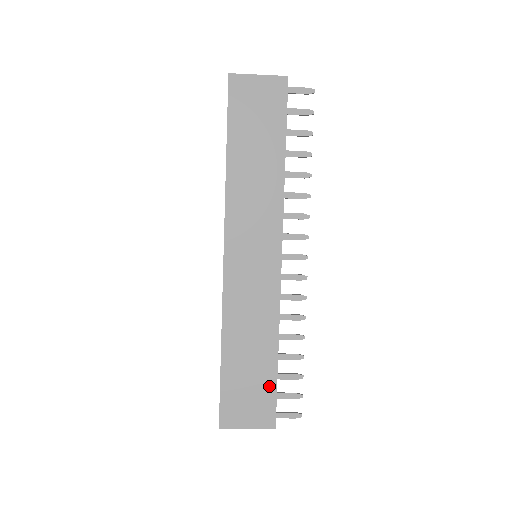
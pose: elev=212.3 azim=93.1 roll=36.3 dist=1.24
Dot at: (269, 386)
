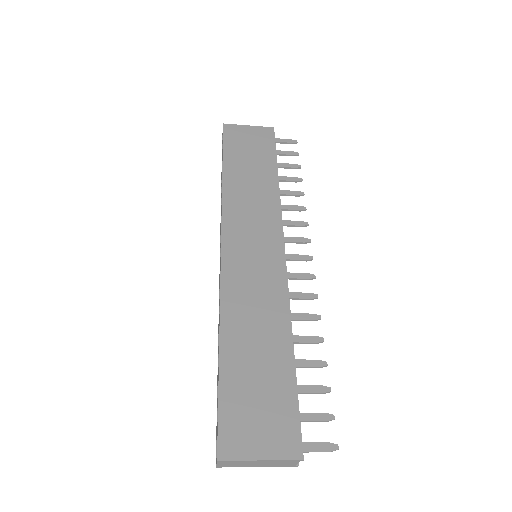
Dot at: (287, 393)
